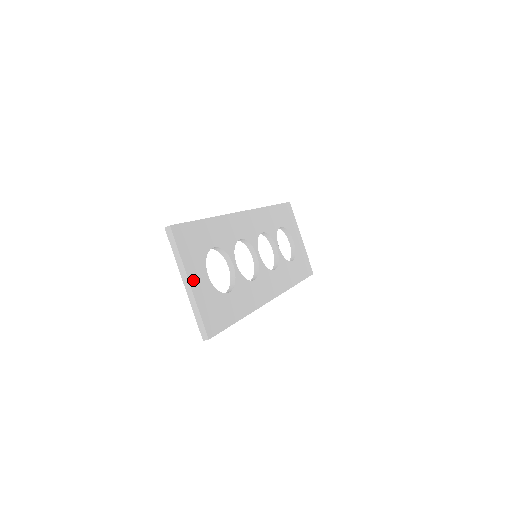
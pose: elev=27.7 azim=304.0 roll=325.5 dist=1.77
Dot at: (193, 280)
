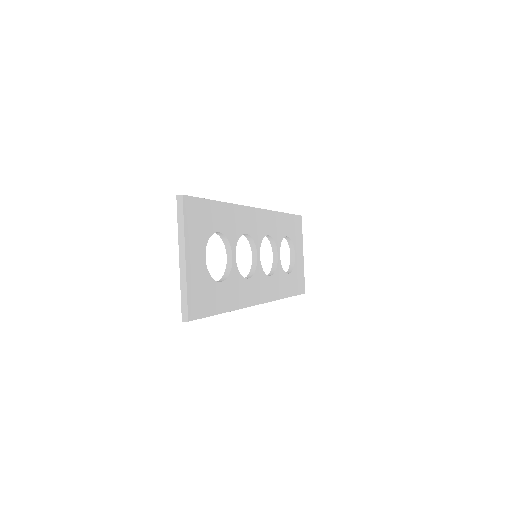
Dot at: (190, 257)
